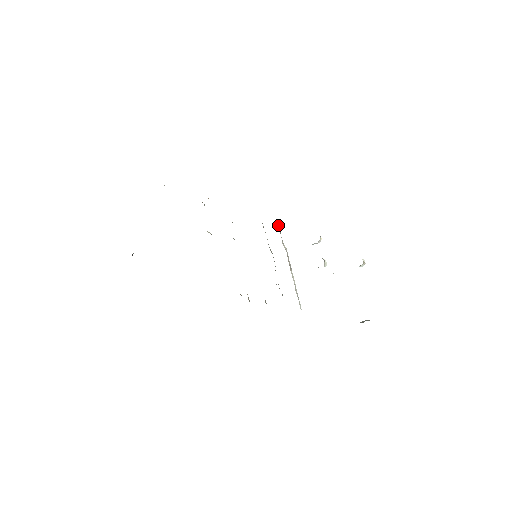
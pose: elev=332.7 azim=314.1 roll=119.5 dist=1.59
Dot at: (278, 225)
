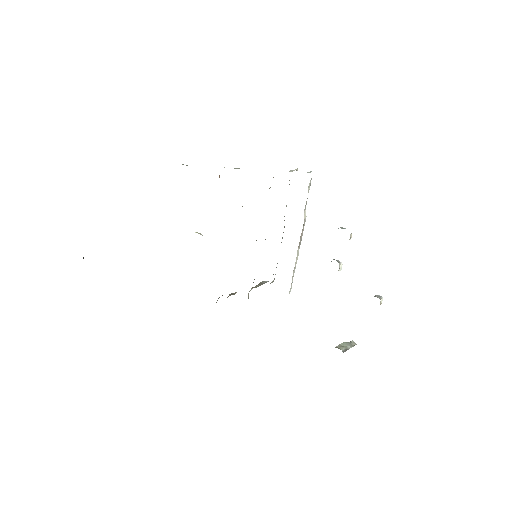
Dot at: (310, 182)
